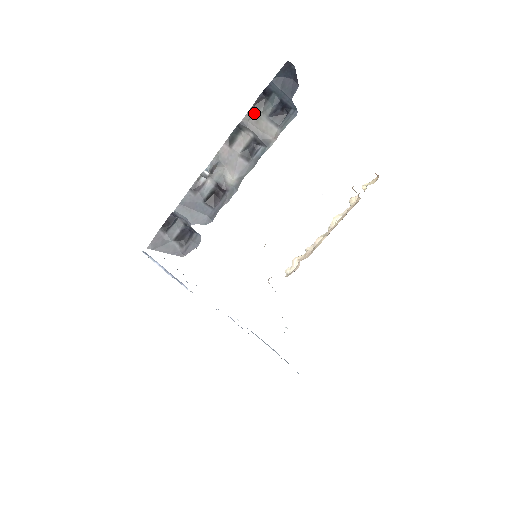
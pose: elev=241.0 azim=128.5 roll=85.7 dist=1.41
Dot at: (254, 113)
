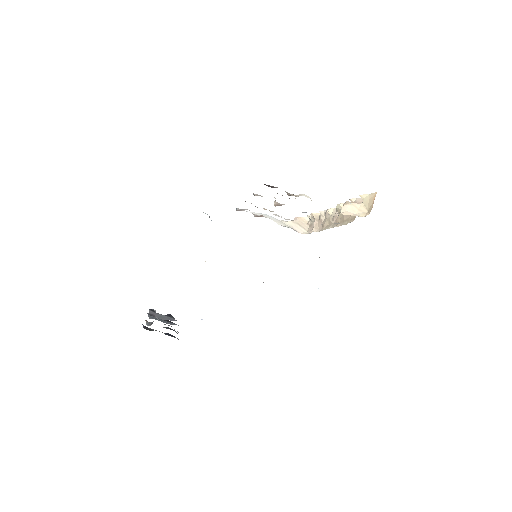
Dot at: (149, 330)
